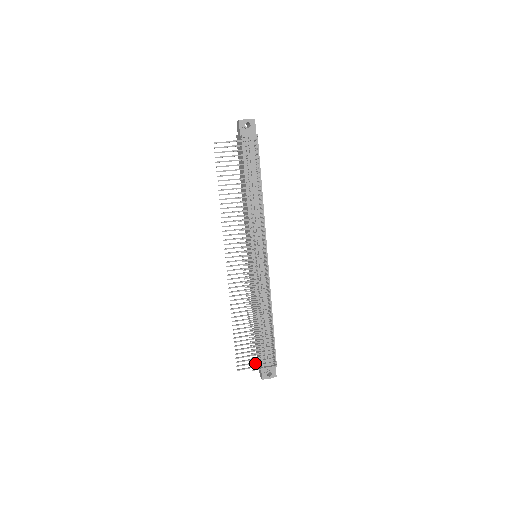
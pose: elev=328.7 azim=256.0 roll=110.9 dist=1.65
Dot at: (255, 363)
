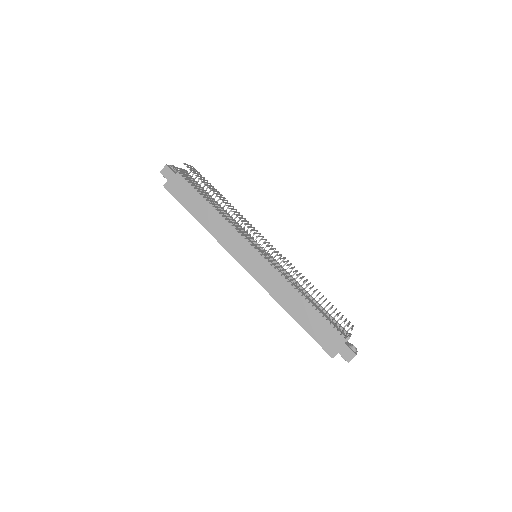
Dot at: (343, 330)
